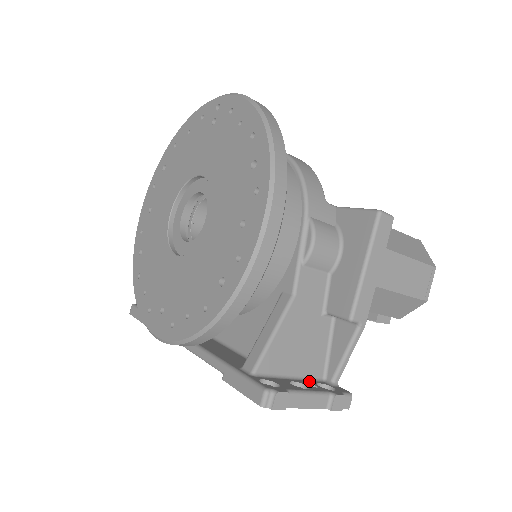
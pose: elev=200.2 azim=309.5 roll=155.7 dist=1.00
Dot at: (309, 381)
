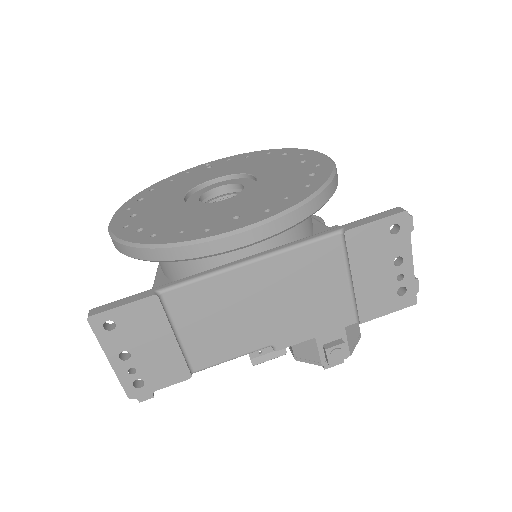
Dot at: occluded
